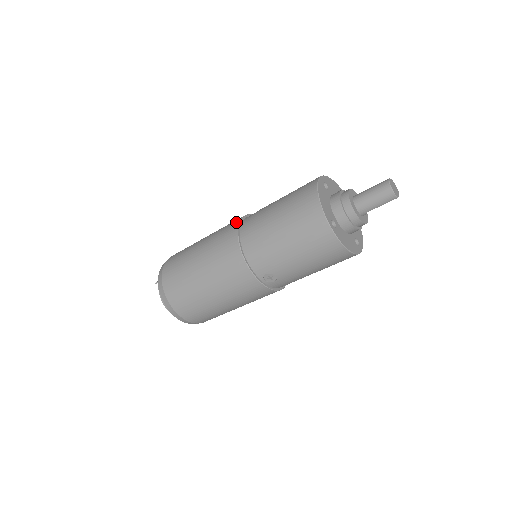
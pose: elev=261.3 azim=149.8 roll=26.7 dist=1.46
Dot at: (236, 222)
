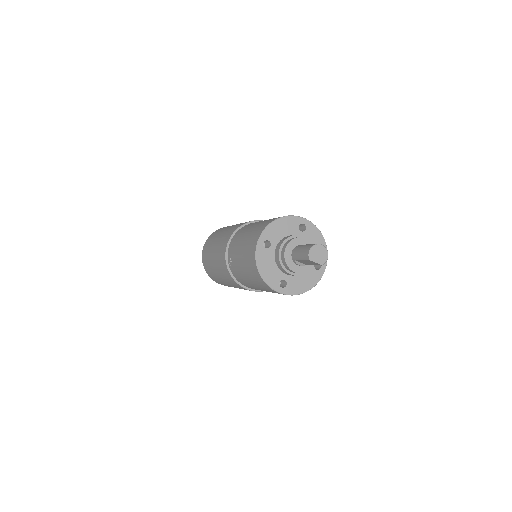
Dot at: (261, 220)
